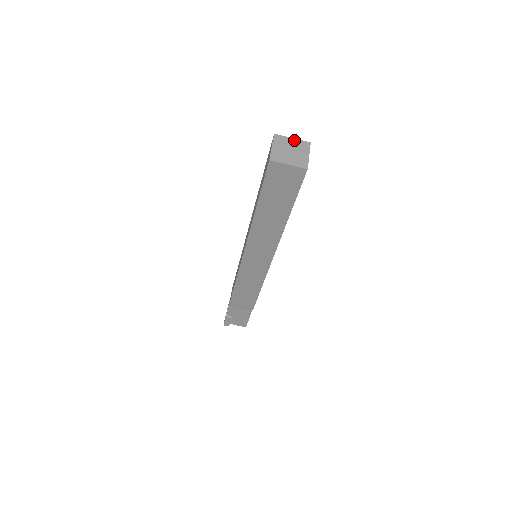
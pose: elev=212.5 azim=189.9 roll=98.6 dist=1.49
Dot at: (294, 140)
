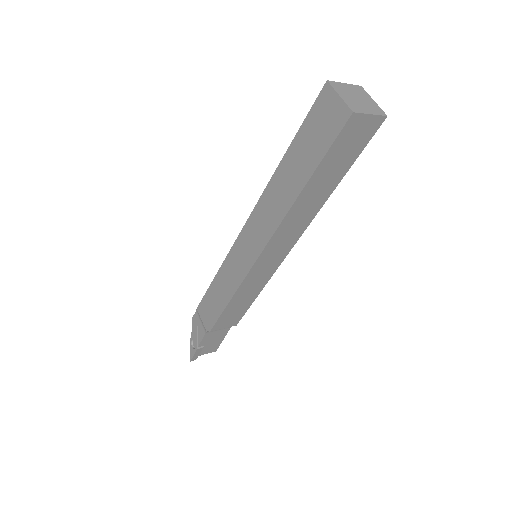
Dot at: (348, 85)
